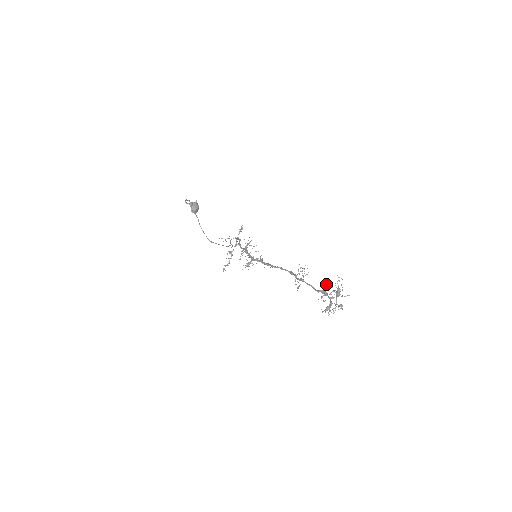
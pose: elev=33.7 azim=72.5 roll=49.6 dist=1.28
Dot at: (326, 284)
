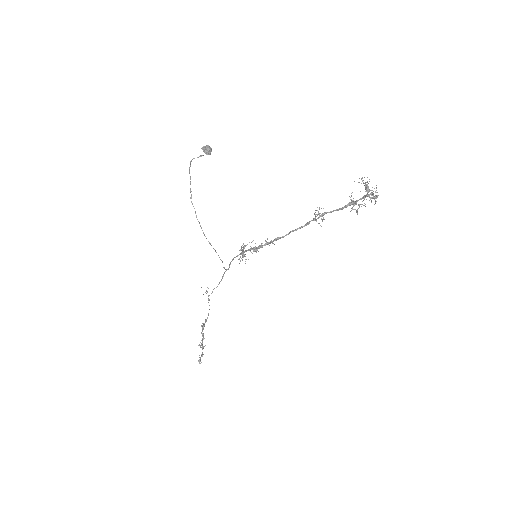
Dot at: (351, 193)
